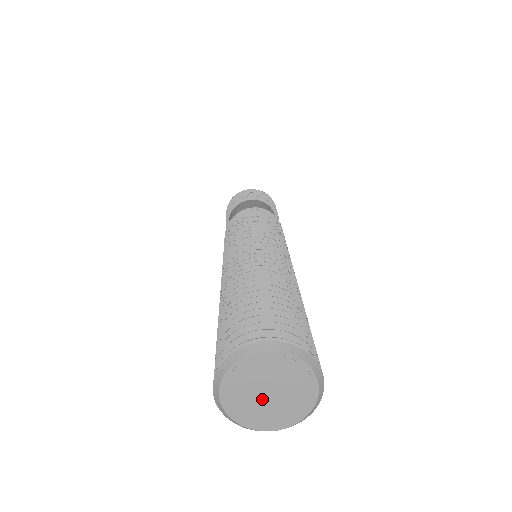
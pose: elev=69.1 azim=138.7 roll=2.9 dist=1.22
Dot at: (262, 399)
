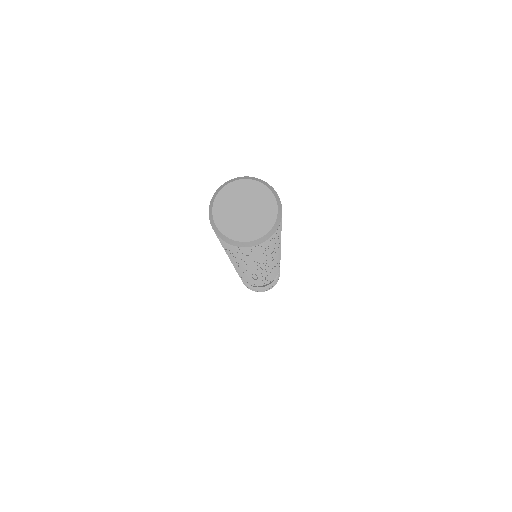
Dot at: (238, 209)
